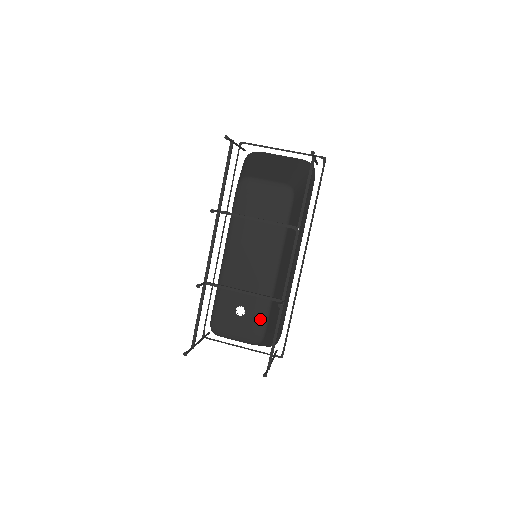
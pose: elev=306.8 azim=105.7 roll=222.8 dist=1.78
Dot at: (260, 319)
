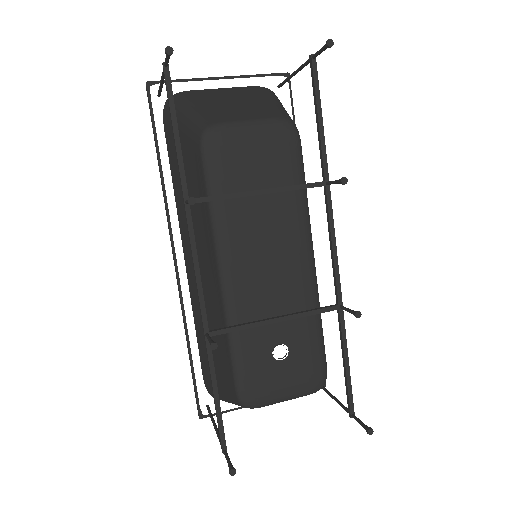
Dot at: (314, 349)
